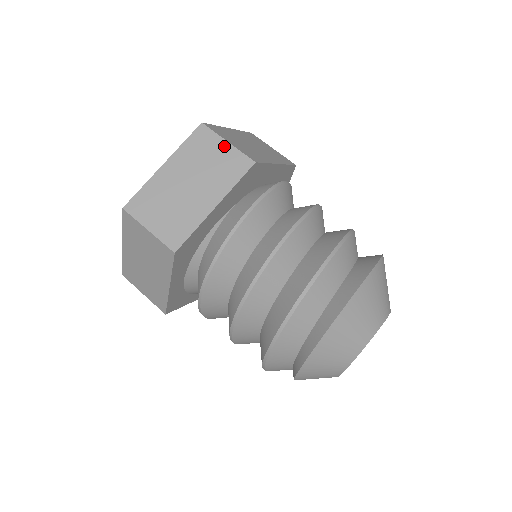
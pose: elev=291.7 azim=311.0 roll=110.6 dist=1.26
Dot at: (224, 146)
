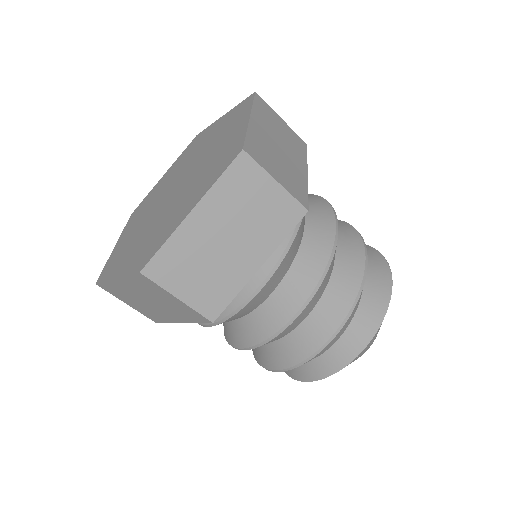
Dot at: (174, 299)
